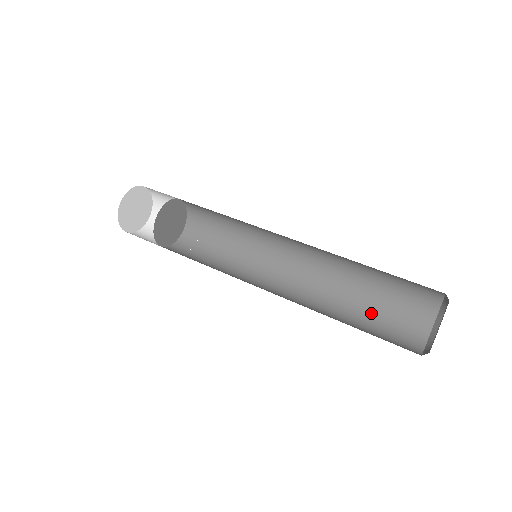
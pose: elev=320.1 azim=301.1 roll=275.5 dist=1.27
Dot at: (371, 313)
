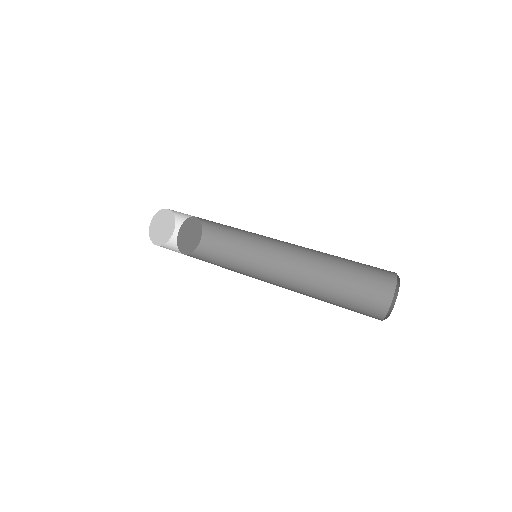
Dot at: (340, 303)
